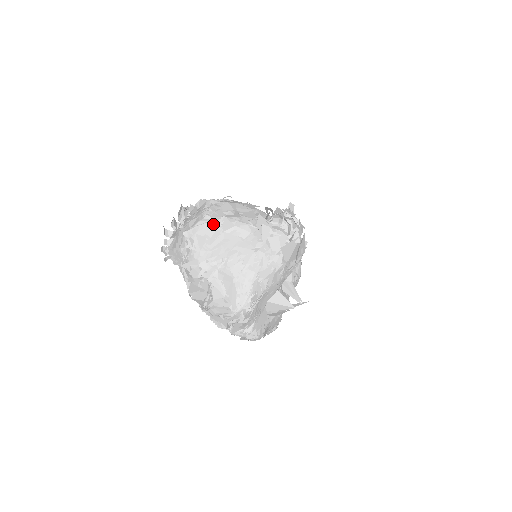
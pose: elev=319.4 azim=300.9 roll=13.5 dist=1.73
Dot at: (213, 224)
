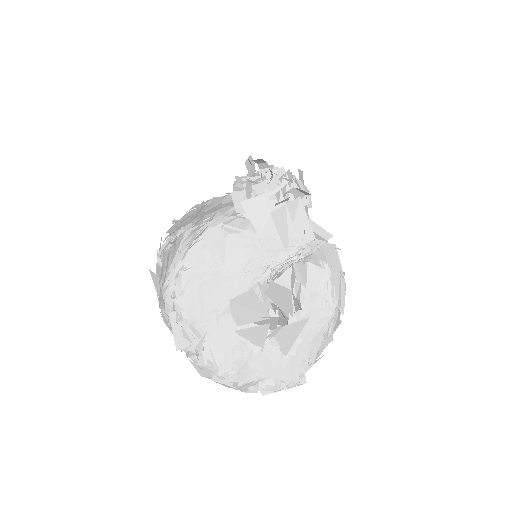
Dot at: (199, 204)
